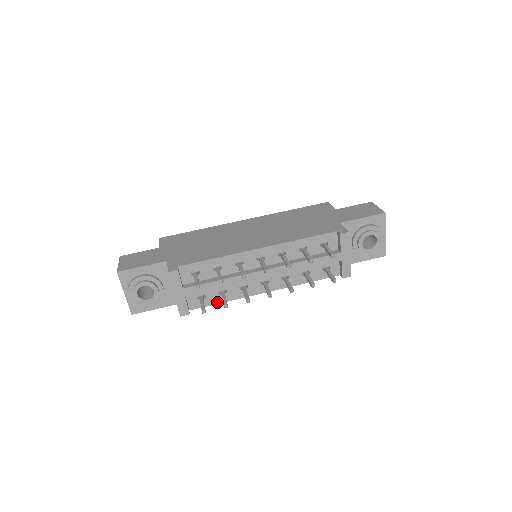
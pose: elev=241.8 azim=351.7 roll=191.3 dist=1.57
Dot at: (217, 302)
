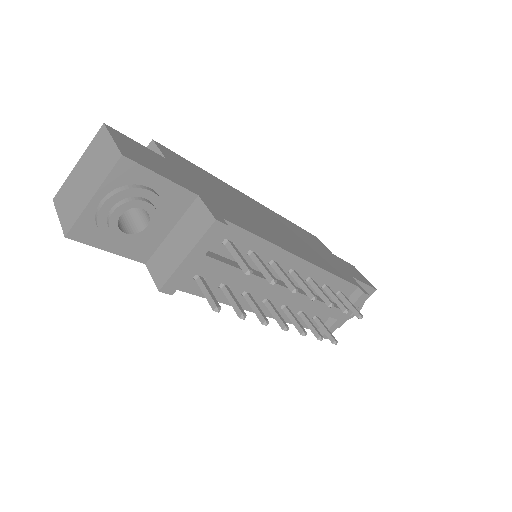
Dot at: occluded
